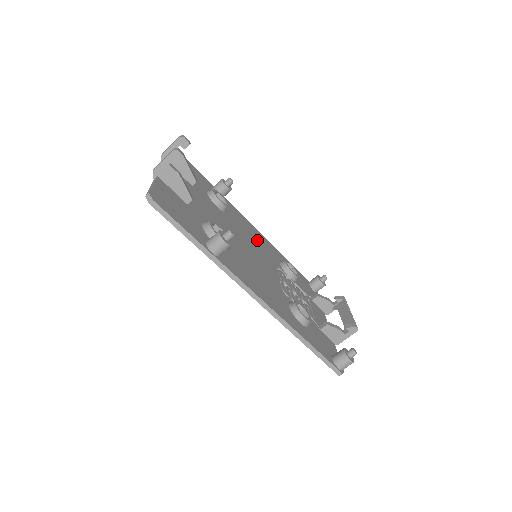
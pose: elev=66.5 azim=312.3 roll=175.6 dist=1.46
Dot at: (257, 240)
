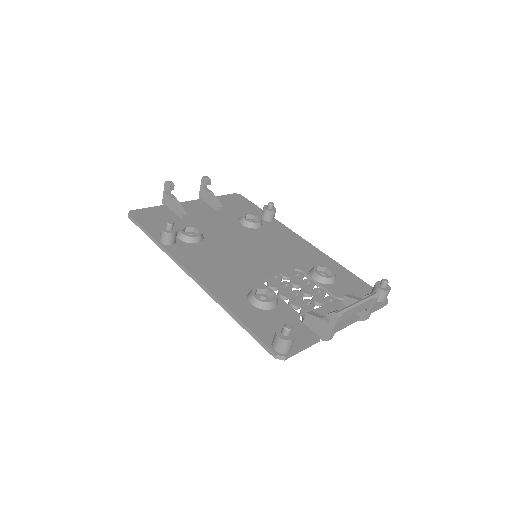
Dot at: (290, 249)
